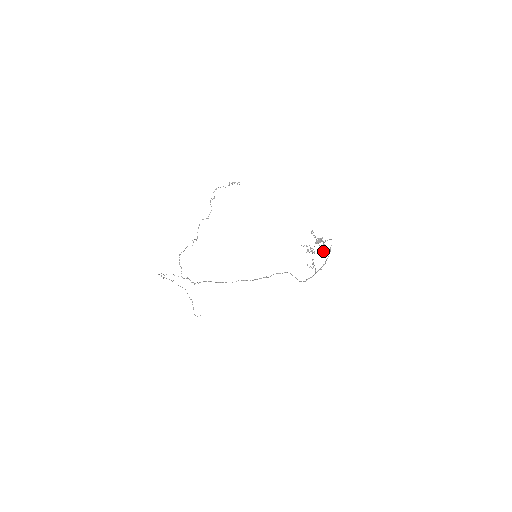
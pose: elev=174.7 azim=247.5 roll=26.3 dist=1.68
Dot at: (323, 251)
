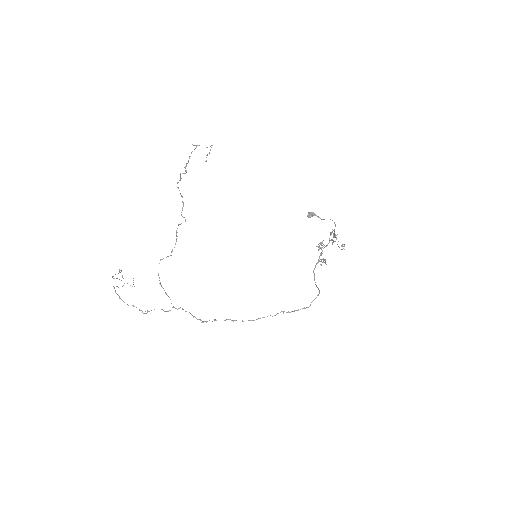
Dot at: occluded
